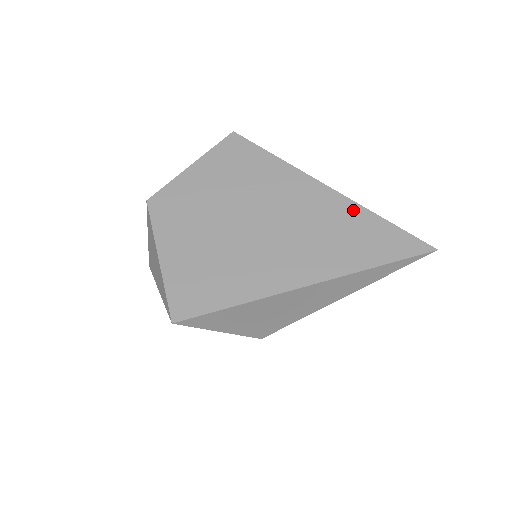
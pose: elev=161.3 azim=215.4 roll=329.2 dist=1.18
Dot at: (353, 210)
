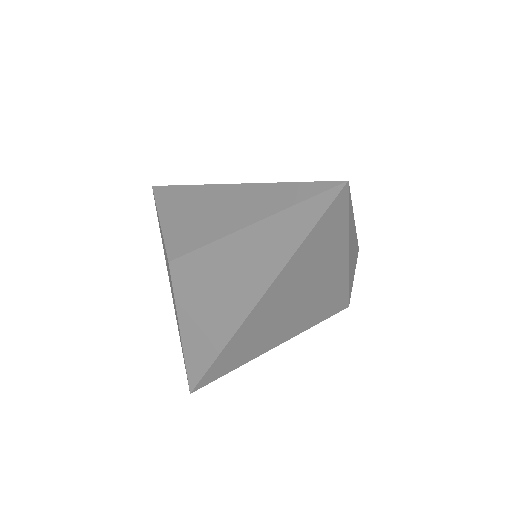
Dot at: occluded
